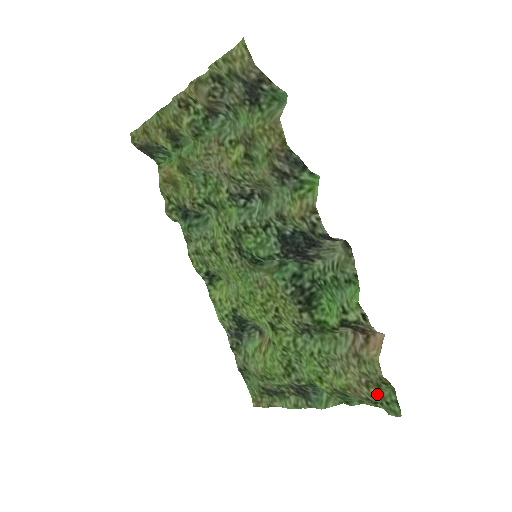
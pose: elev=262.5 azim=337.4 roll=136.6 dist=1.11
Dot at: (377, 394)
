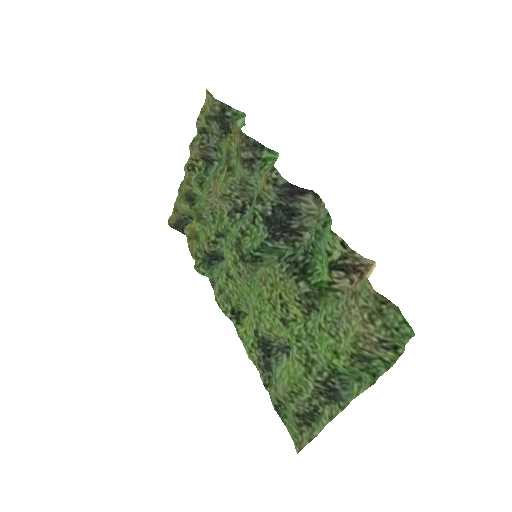
Dot at: (384, 325)
